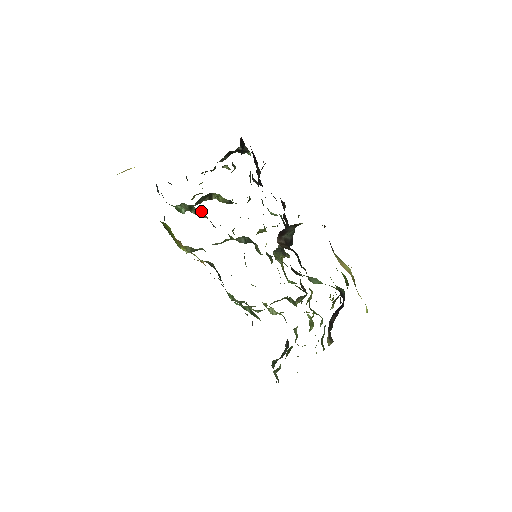
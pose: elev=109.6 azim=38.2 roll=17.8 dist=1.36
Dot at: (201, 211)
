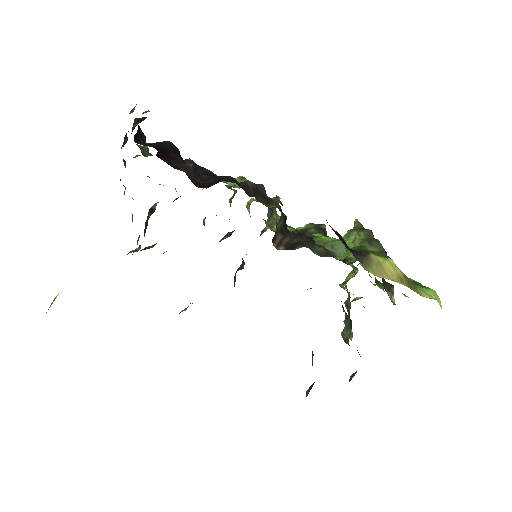
Dot at: occluded
